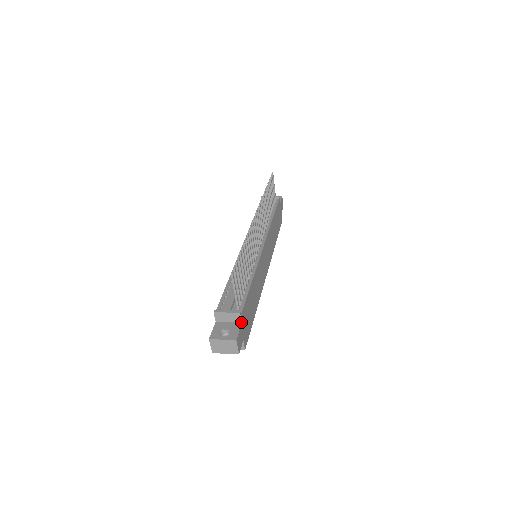
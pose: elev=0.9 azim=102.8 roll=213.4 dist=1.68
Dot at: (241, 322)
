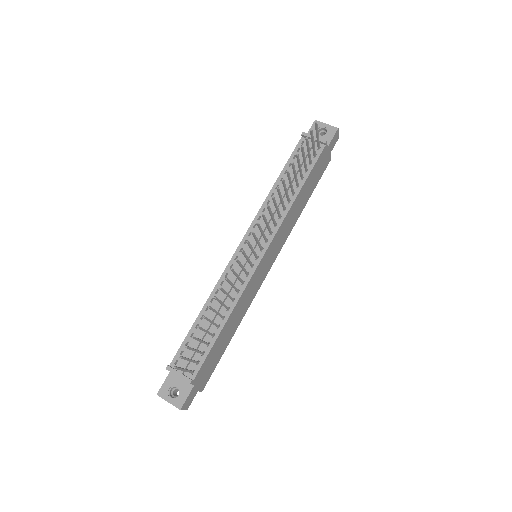
Dot at: (193, 384)
